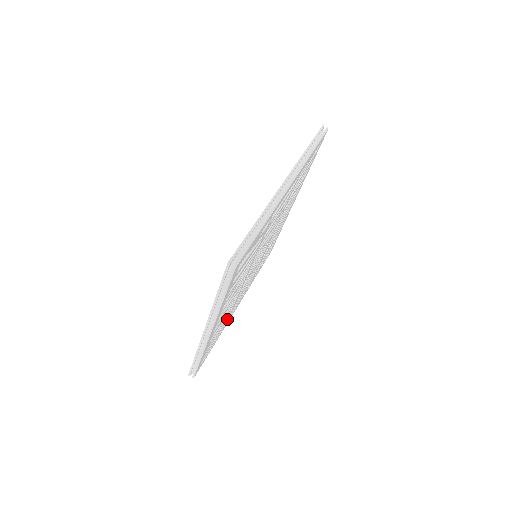
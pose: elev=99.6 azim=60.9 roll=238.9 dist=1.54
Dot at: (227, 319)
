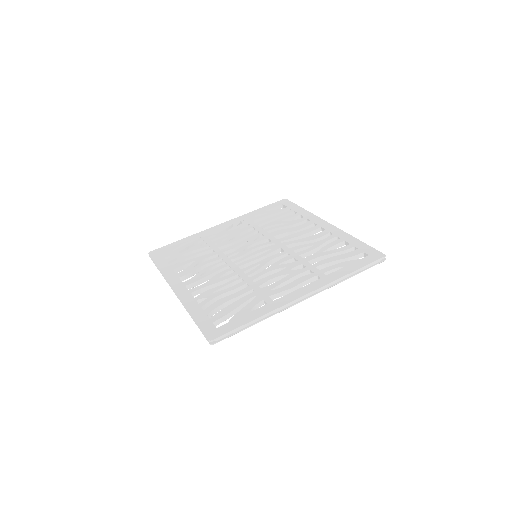
Dot at: occluded
